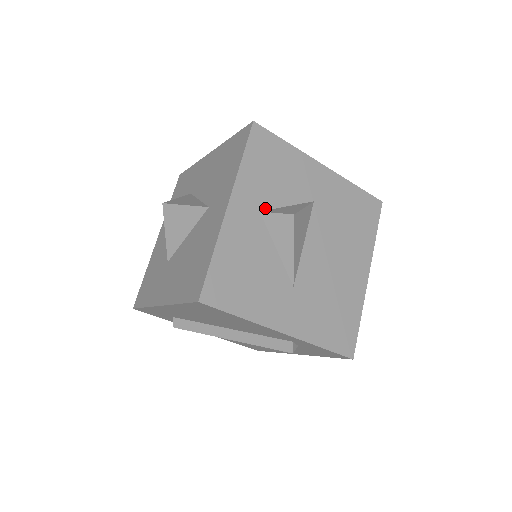
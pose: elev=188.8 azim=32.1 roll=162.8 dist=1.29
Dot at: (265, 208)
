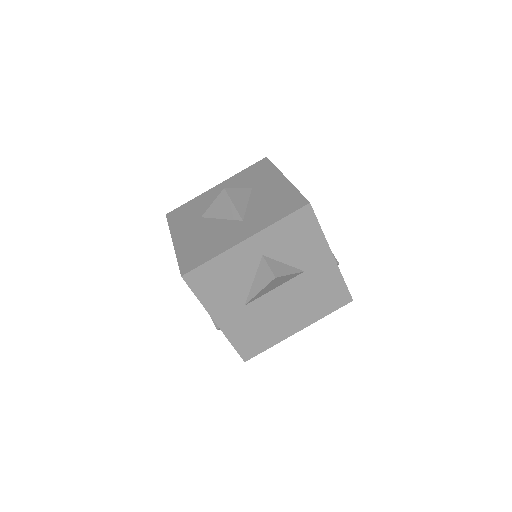
Dot at: (268, 255)
